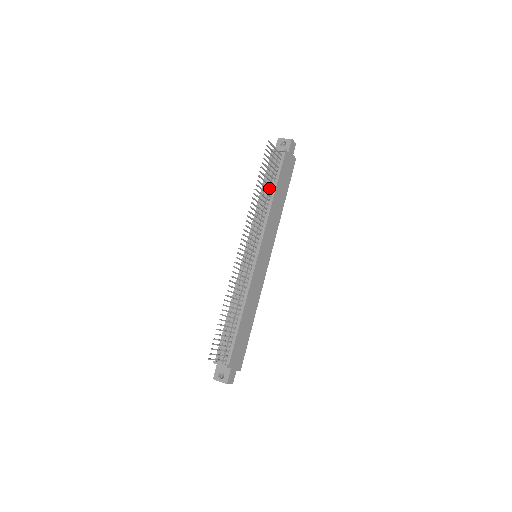
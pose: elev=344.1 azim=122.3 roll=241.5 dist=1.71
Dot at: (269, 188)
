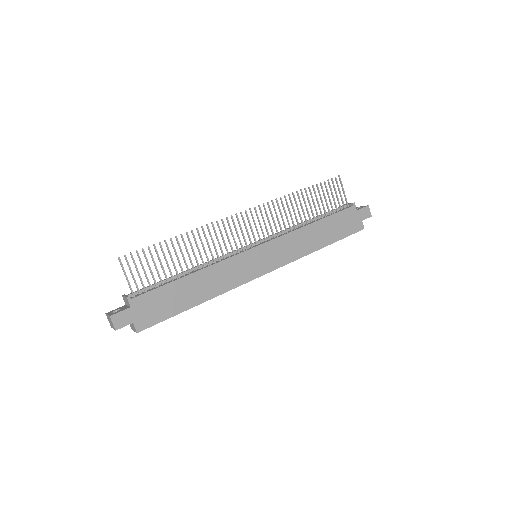
Dot at: (316, 219)
